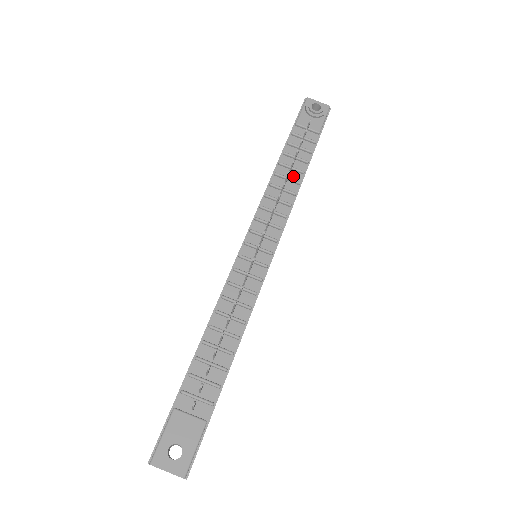
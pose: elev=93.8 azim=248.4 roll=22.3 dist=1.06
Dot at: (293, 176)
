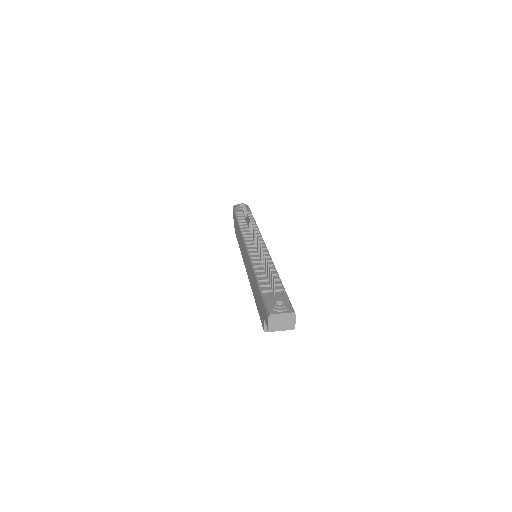
Dot at: occluded
